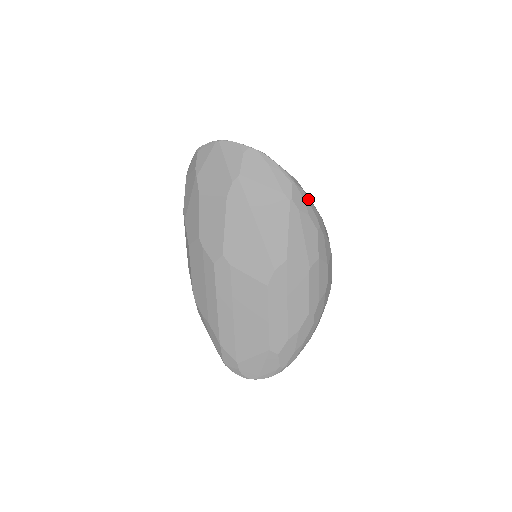
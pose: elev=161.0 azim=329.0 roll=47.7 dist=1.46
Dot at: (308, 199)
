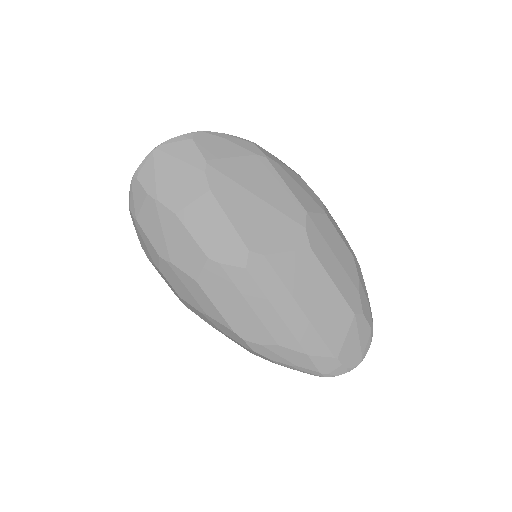
Dot at: occluded
